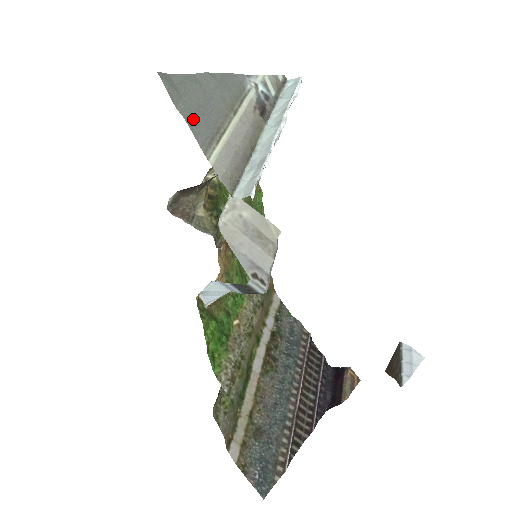
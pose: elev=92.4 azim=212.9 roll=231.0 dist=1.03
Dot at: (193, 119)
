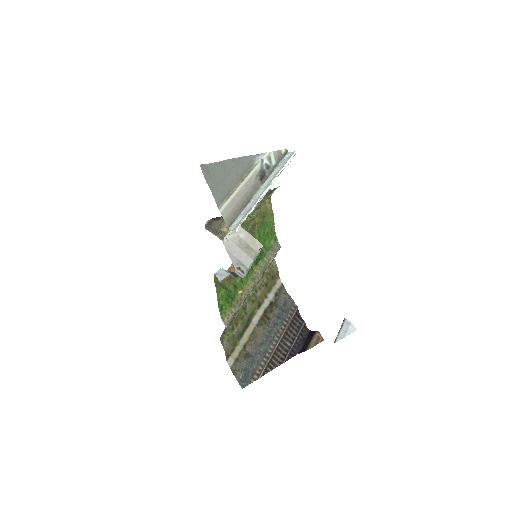
Dot at: (215, 188)
